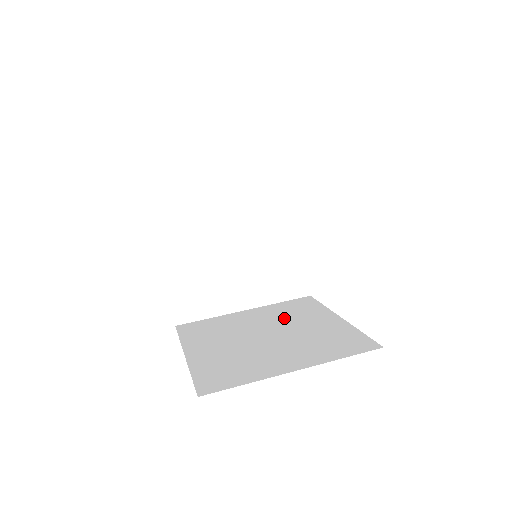
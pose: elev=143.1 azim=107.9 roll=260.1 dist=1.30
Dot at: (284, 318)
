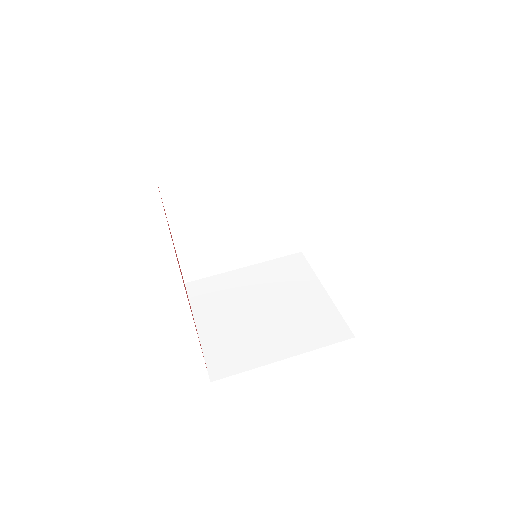
Dot at: (277, 285)
